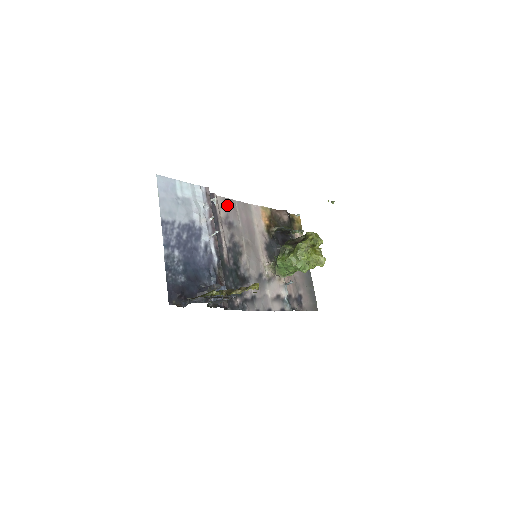
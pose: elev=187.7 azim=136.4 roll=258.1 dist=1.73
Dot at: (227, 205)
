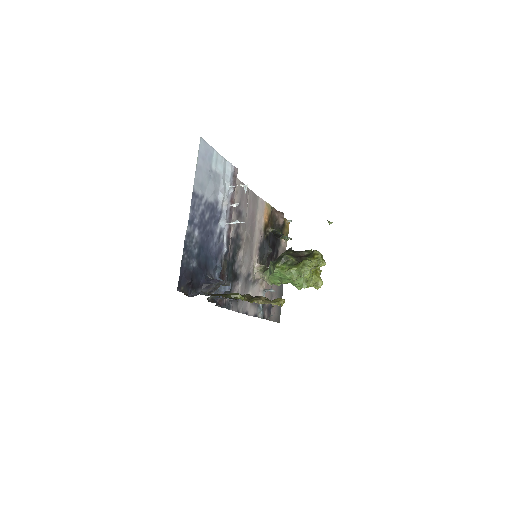
Dot at: (242, 191)
